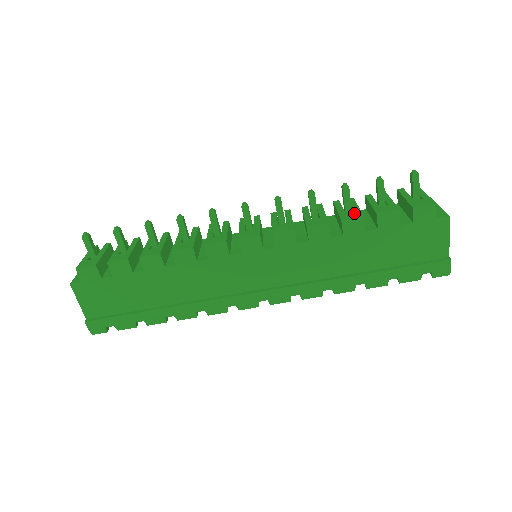
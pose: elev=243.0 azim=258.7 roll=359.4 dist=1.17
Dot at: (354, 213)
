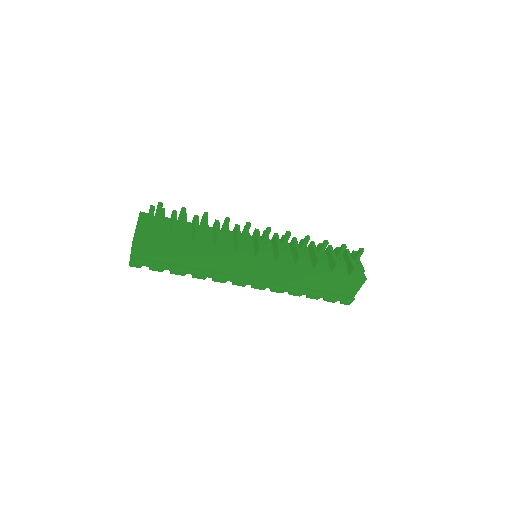
Dot at: (324, 259)
